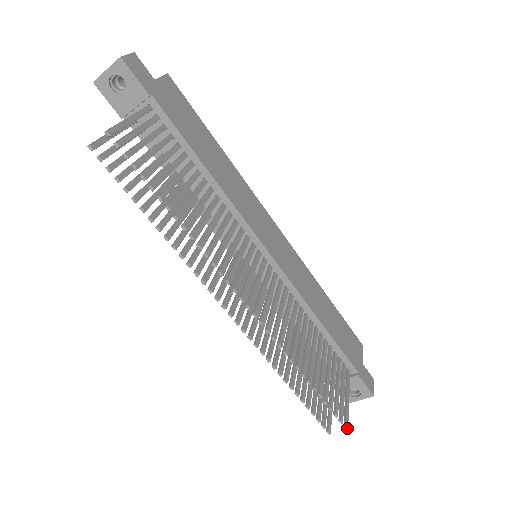
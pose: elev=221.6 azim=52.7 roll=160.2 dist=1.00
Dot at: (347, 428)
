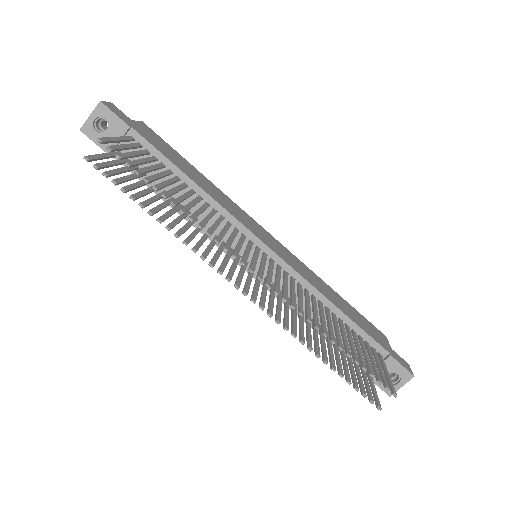
Dot at: (396, 395)
